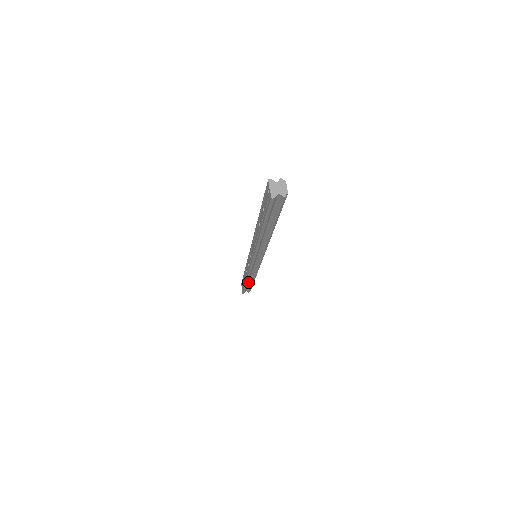
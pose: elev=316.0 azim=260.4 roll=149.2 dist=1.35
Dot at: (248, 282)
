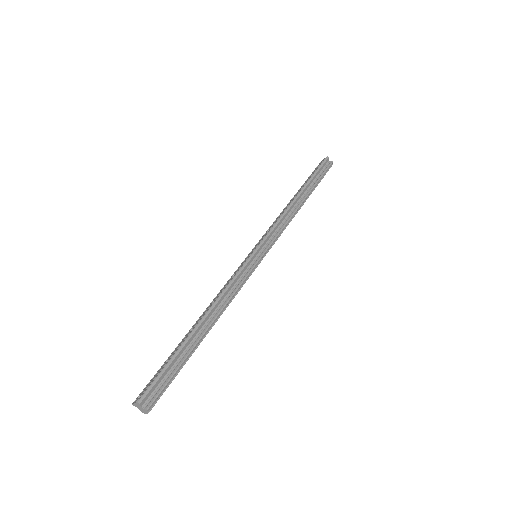
Dot at: occluded
